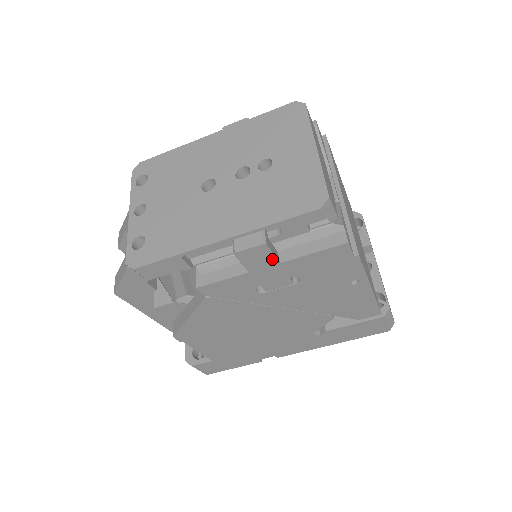
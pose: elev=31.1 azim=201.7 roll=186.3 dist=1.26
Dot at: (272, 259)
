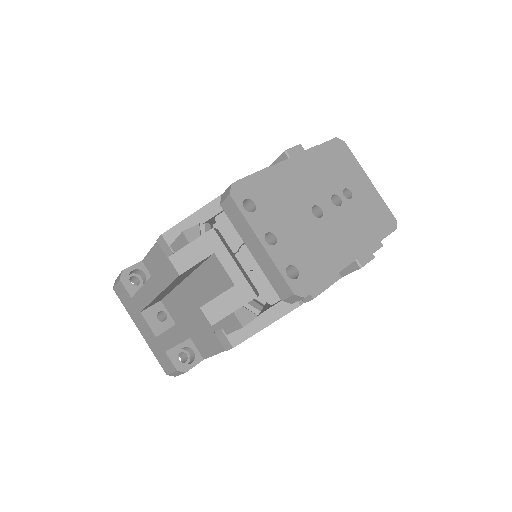
Dot at: occluded
